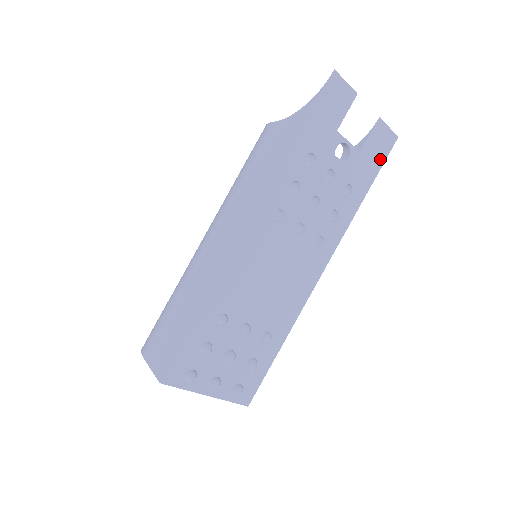
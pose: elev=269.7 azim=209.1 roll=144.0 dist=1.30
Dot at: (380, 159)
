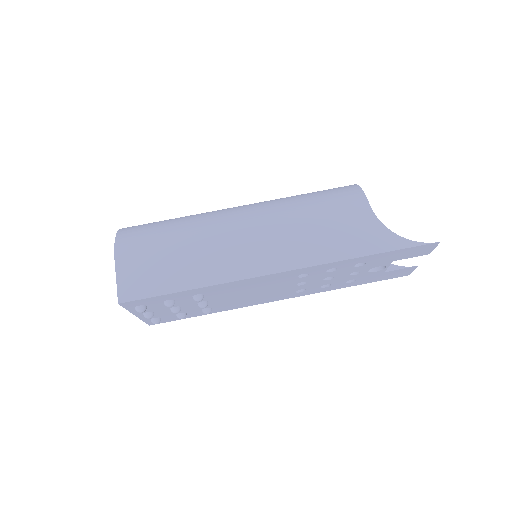
Dot at: (387, 278)
